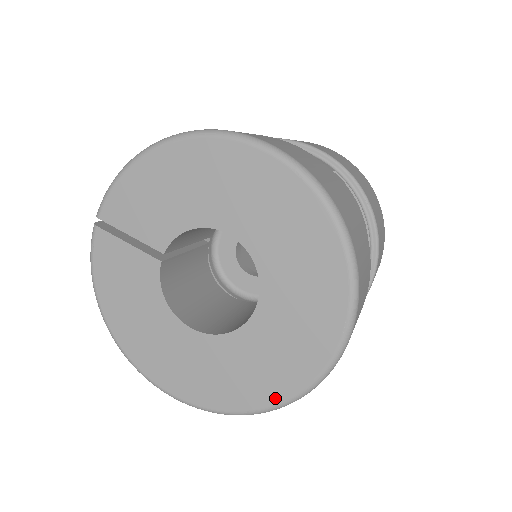
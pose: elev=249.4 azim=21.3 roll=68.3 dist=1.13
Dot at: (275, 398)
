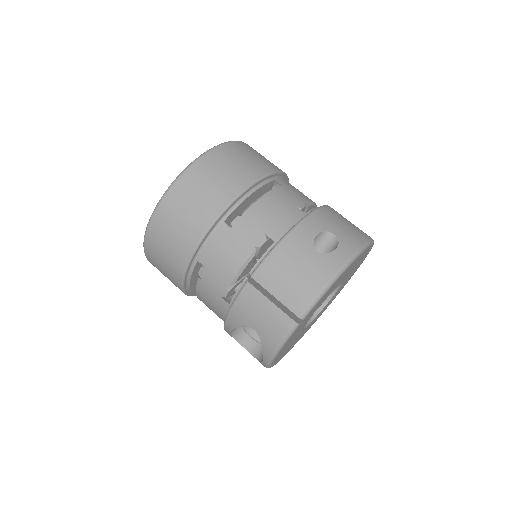
Dot at: occluded
